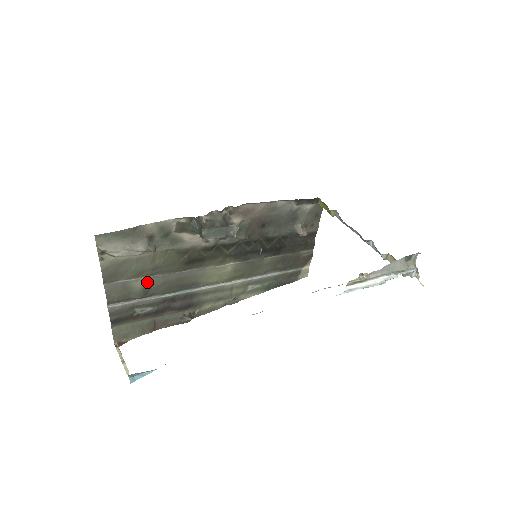
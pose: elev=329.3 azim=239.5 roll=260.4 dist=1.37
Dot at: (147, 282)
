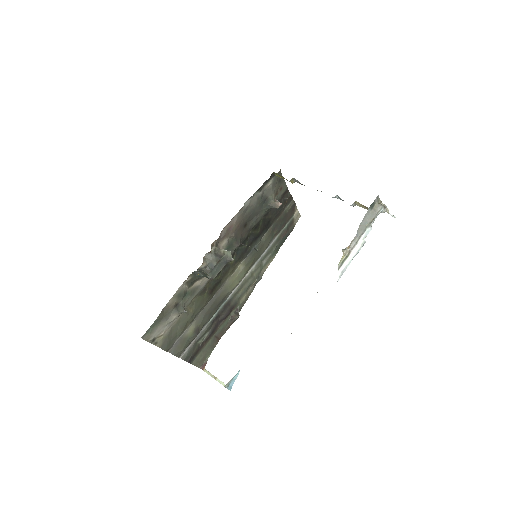
Dot at: (194, 325)
